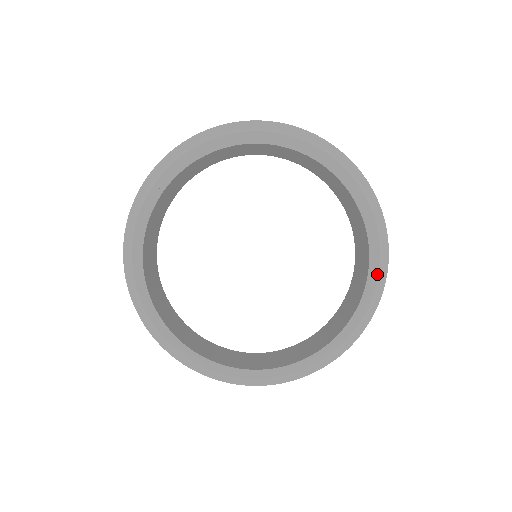
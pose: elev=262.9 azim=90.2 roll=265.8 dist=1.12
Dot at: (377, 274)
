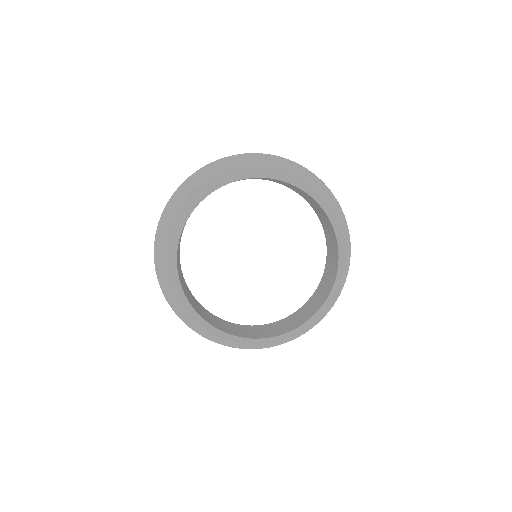
Dot at: (337, 218)
